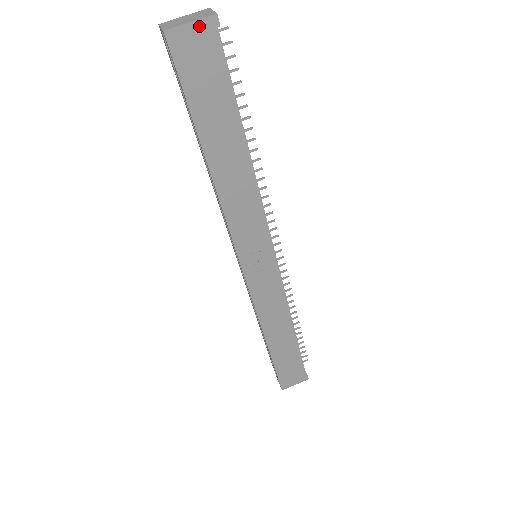
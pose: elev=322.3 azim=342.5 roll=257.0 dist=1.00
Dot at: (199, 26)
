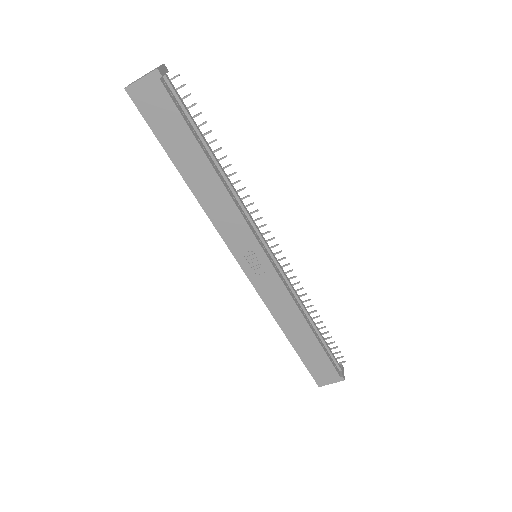
Dot at: (147, 80)
